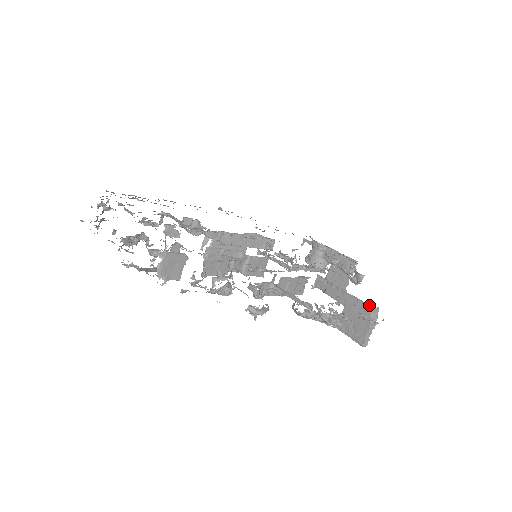
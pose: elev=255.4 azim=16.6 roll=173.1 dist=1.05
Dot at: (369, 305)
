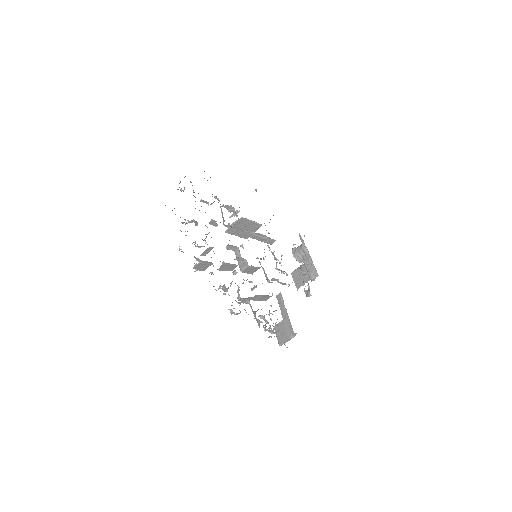
Dot at: occluded
